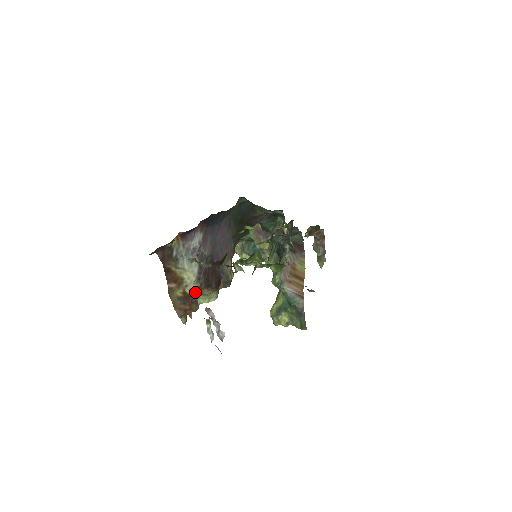
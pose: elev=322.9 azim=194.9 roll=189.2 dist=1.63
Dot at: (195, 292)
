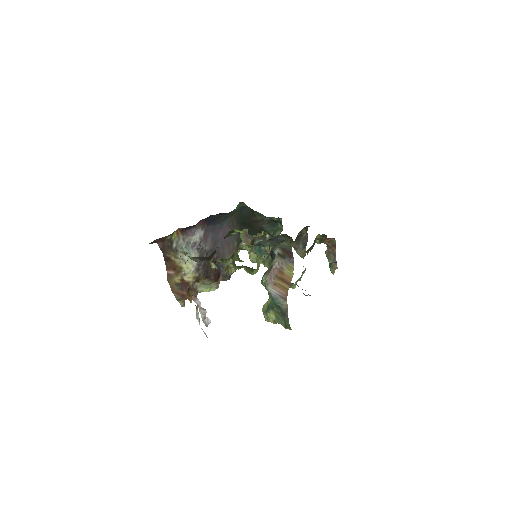
Dot at: (193, 281)
